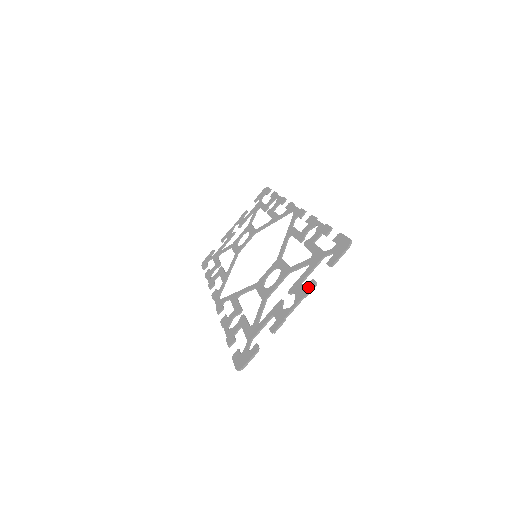
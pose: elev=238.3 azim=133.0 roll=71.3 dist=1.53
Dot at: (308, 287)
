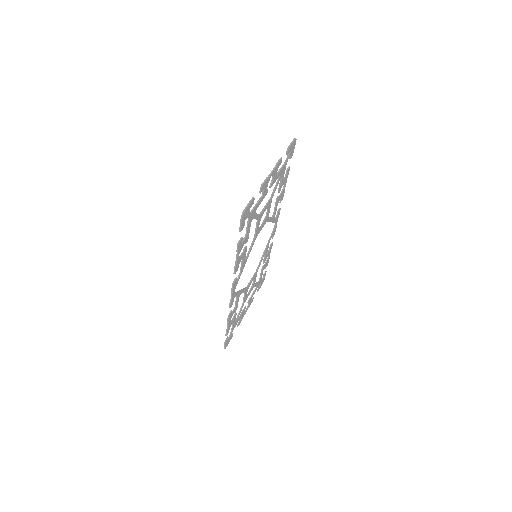
Dot at: (278, 164)
